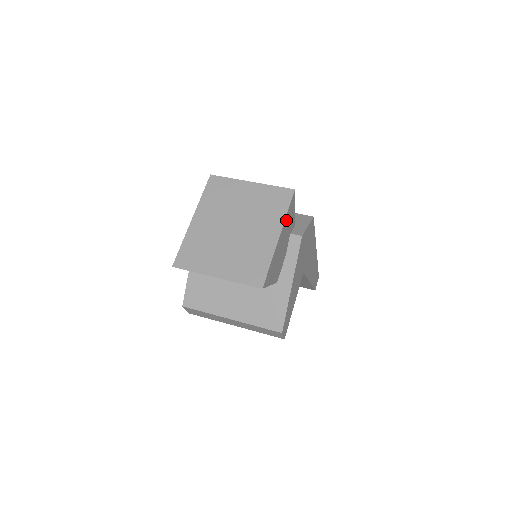
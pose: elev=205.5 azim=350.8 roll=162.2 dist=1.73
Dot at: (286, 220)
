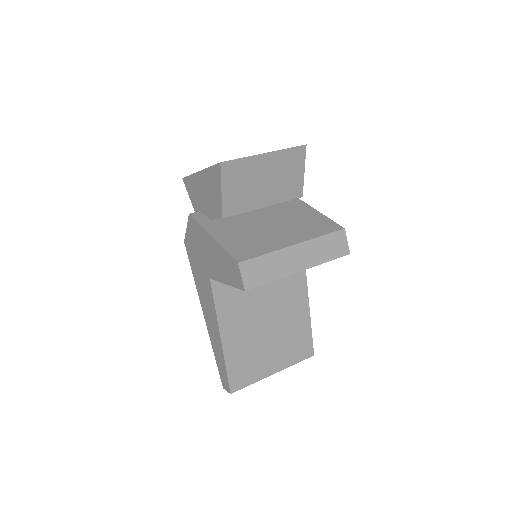
Dot at: occluded
